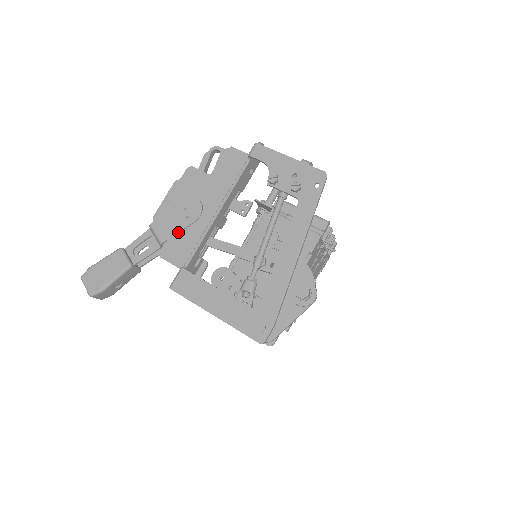
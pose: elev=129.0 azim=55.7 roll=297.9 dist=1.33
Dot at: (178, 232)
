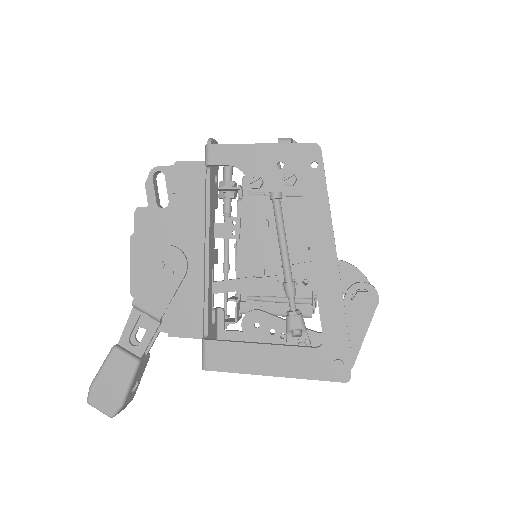
Dot at: (172, 297)
